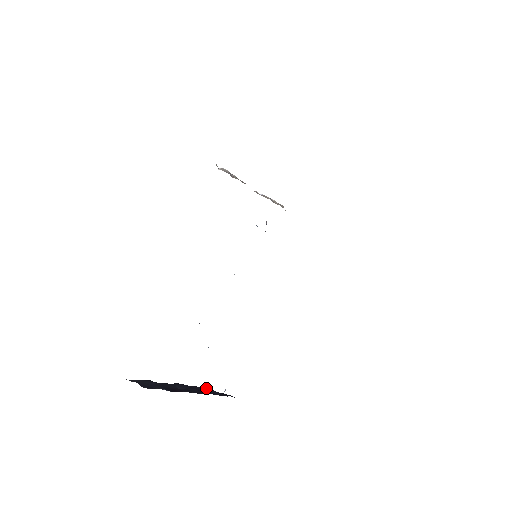
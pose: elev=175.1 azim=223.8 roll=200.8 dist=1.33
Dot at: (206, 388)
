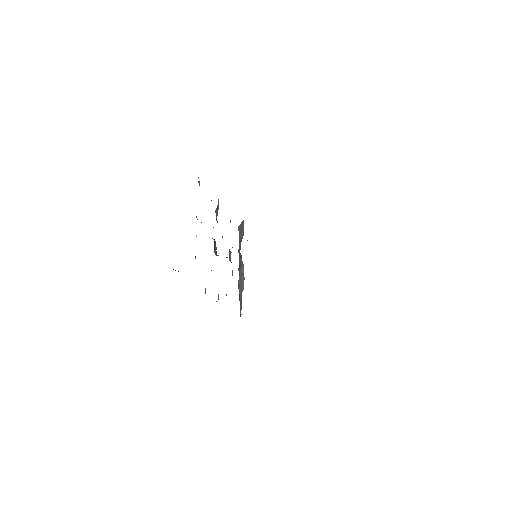
Dot at: occluded
